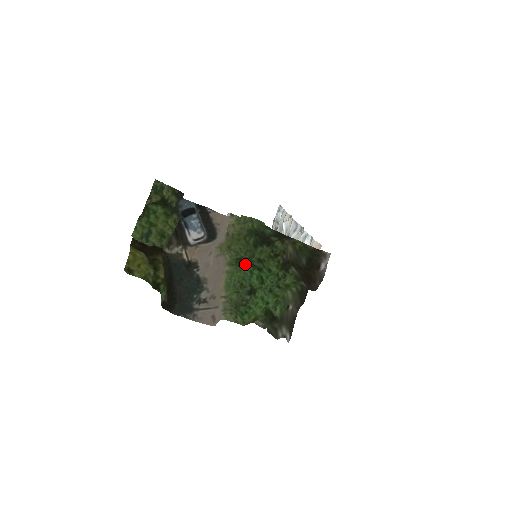
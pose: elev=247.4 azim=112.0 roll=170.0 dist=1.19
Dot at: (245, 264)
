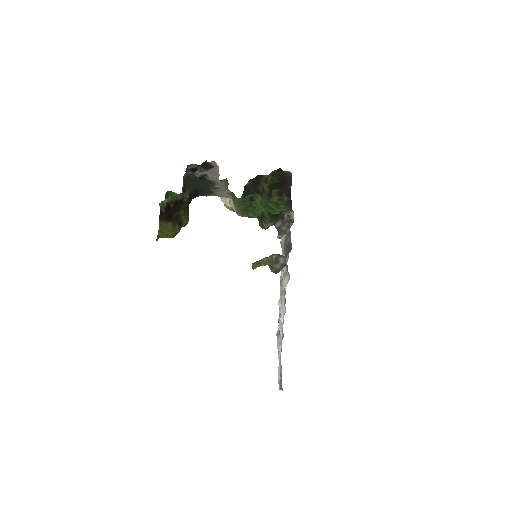
Dot at: occluded
